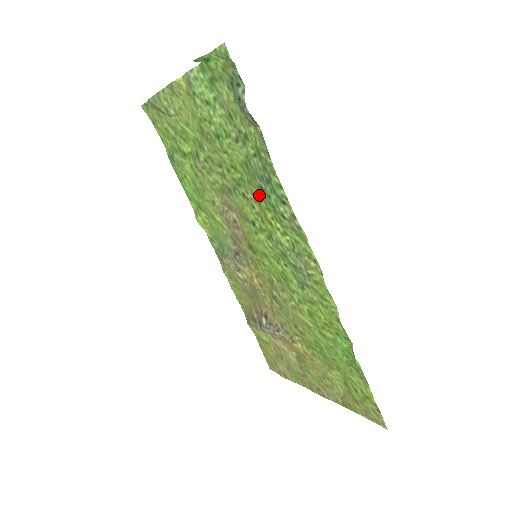
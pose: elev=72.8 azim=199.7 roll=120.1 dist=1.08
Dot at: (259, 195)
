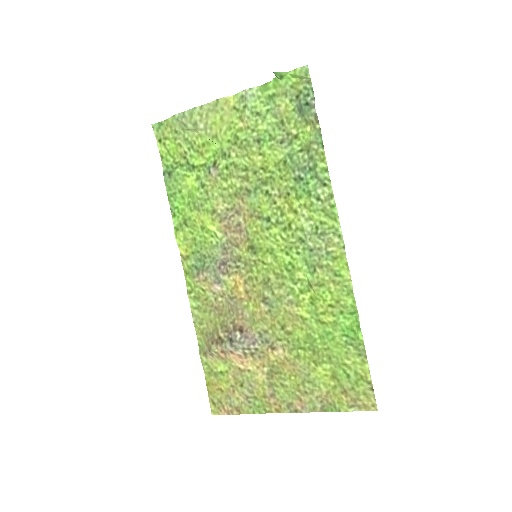
Dot at: (290, 187)
